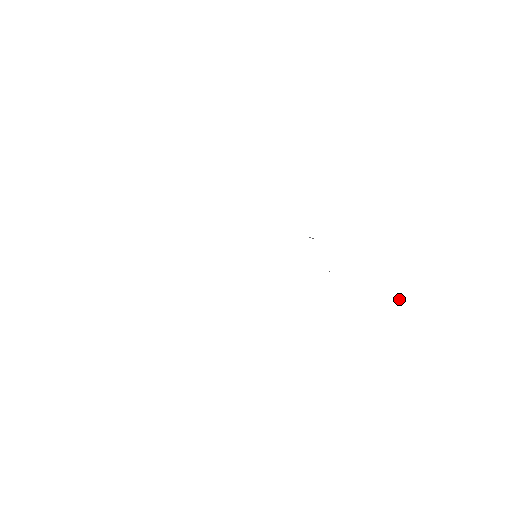
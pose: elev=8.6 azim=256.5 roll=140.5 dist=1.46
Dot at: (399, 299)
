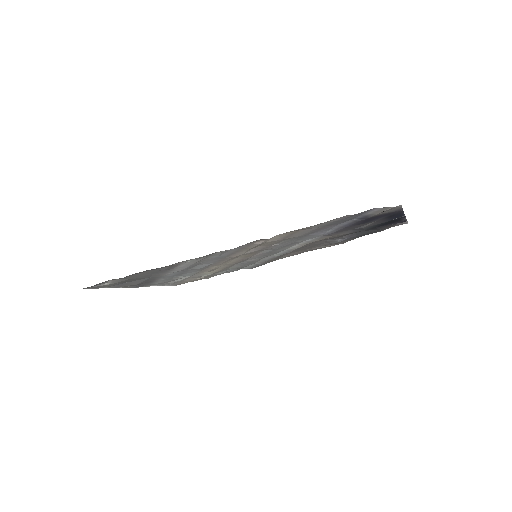
Dot at: (388, 209)
